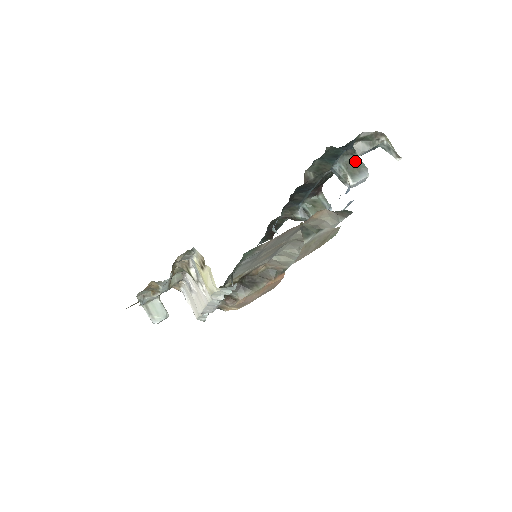
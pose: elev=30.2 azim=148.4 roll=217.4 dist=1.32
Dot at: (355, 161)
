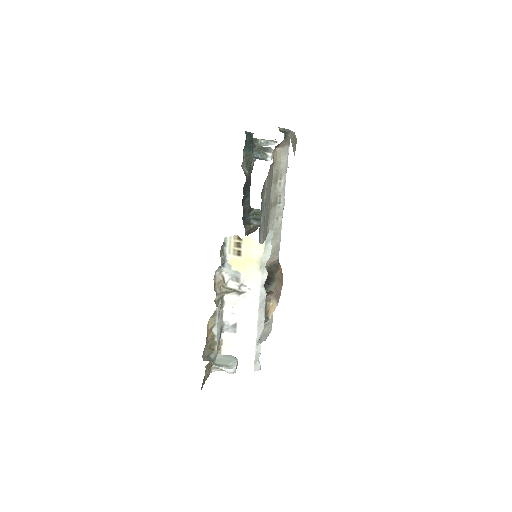
Dot at: (260, 148)
